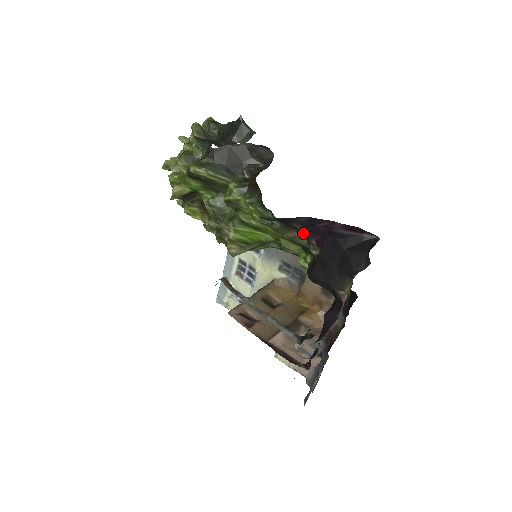
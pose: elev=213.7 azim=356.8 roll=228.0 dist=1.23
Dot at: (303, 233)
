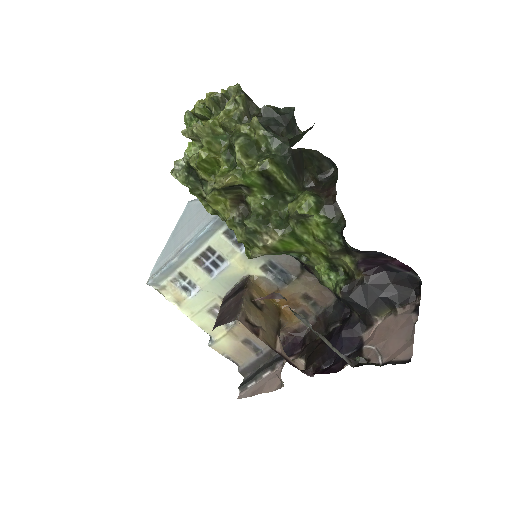
Dot at: (354, 259)
